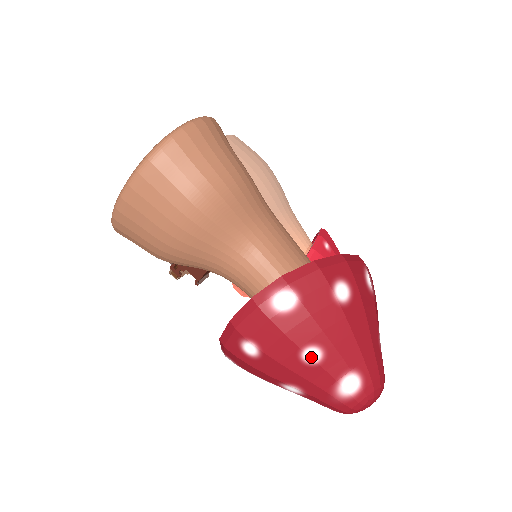
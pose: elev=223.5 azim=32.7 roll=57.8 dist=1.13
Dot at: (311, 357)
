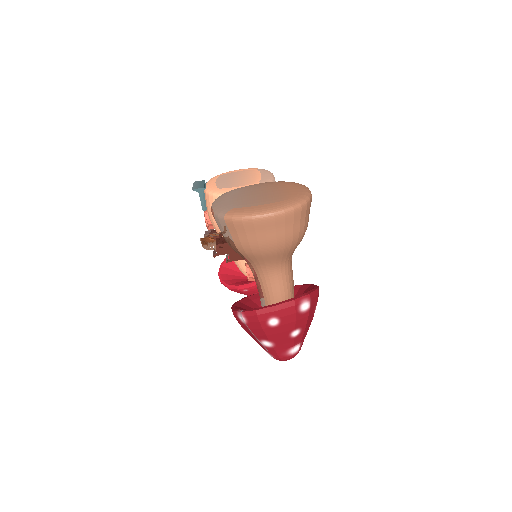
Dot at: (295, 334)
